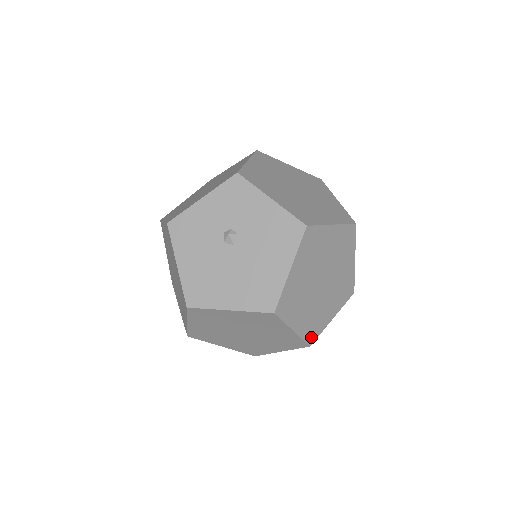
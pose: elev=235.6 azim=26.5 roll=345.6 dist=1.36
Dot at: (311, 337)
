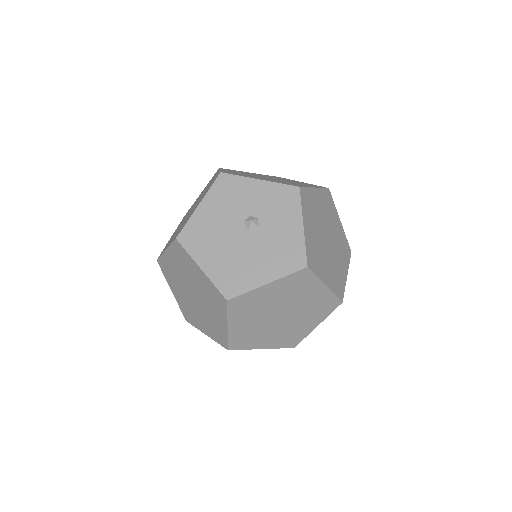
Dot at: (235, 345)
